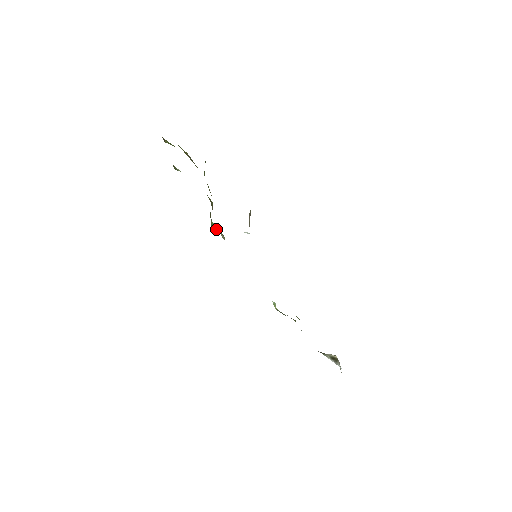
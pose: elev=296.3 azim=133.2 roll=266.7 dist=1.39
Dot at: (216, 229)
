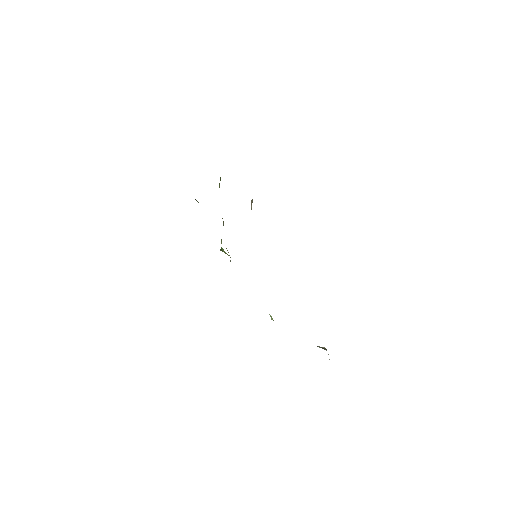
Dot at: (225, 252)
